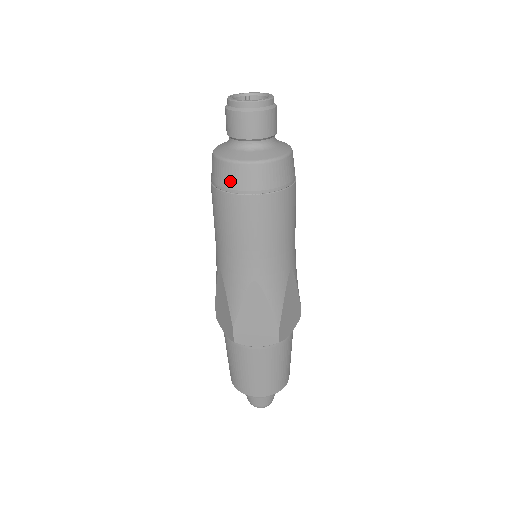
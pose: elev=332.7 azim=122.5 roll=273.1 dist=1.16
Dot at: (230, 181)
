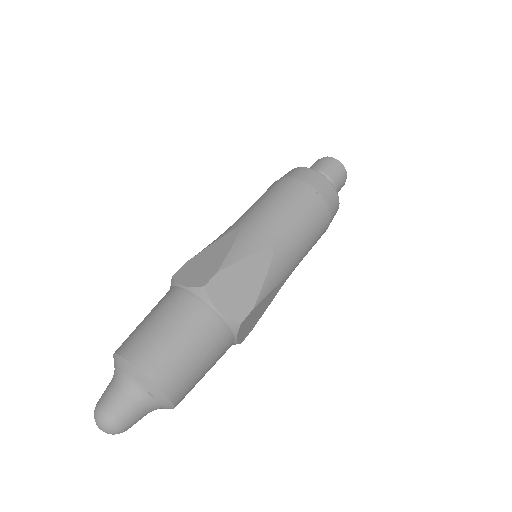
Dot at: occluded
